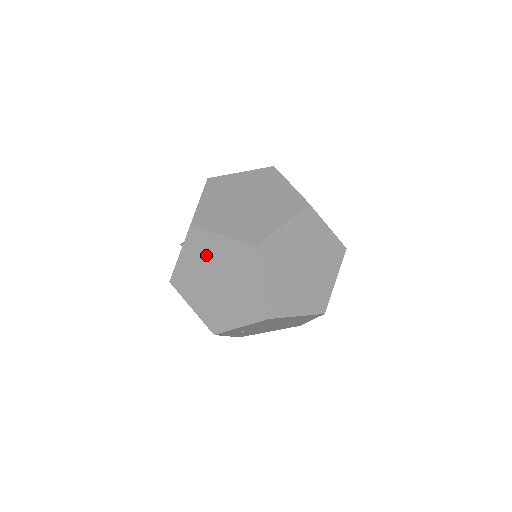
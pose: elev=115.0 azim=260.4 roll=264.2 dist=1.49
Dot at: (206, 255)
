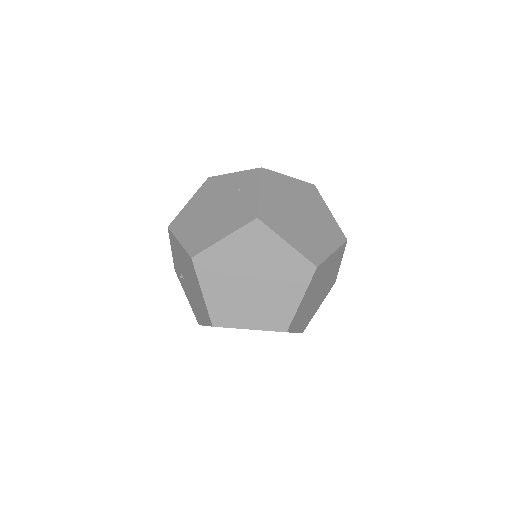
Dot at: occluded
